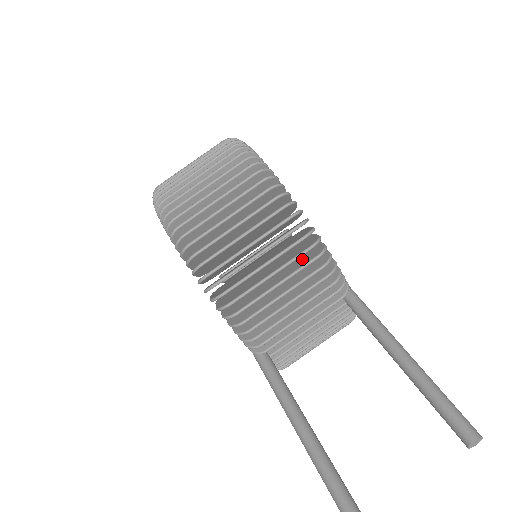
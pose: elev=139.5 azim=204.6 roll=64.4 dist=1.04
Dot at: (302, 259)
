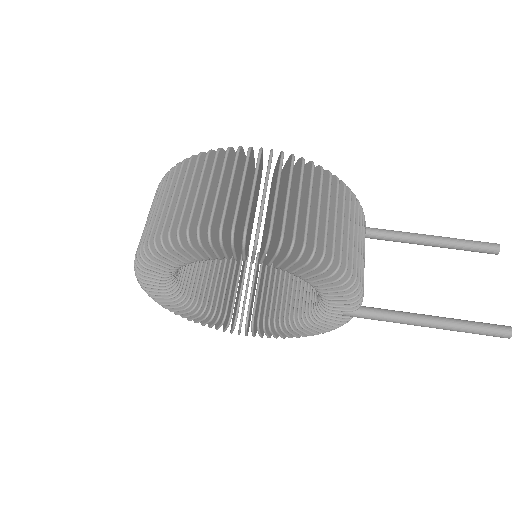
Dot at: occluded
